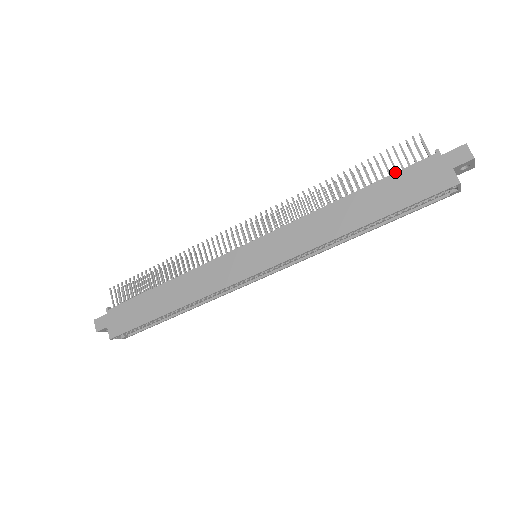
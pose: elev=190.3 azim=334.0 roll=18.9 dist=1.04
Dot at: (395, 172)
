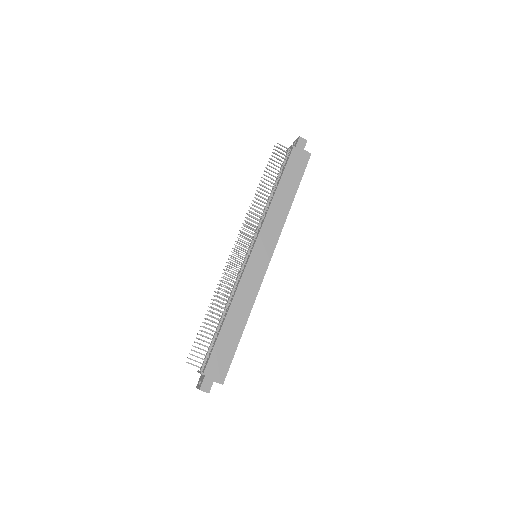
Dot at: (285, 166)
